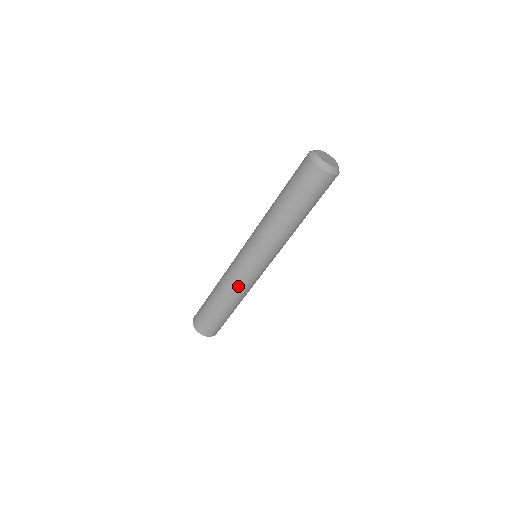
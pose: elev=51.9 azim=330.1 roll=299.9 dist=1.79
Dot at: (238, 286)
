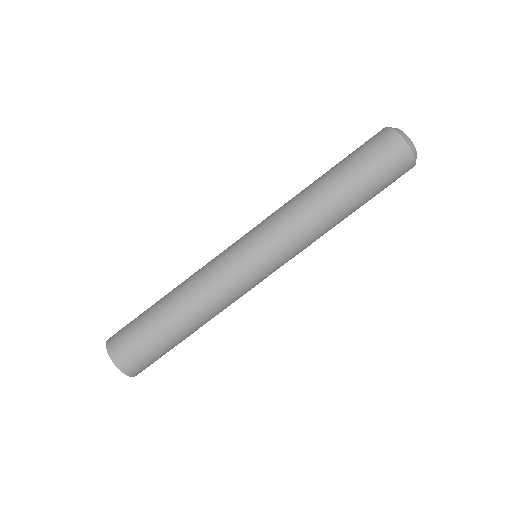
Dot at: (228, 301)
